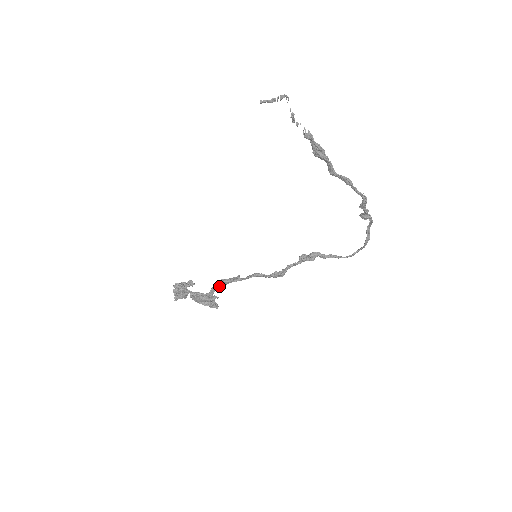
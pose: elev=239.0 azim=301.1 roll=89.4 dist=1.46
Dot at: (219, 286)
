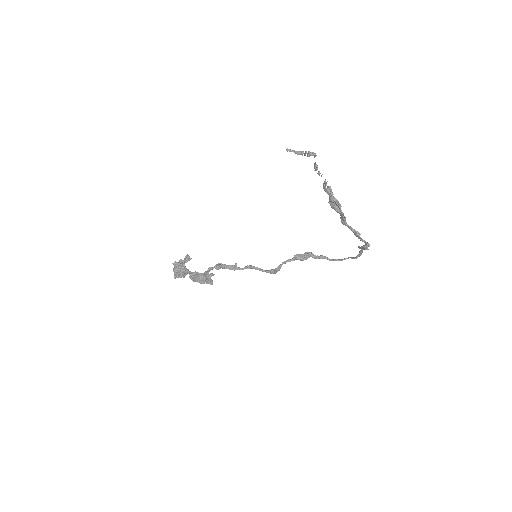
Dot at: (216, 268)
